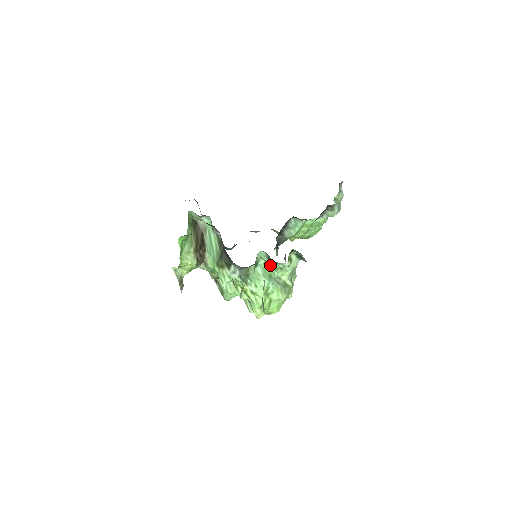
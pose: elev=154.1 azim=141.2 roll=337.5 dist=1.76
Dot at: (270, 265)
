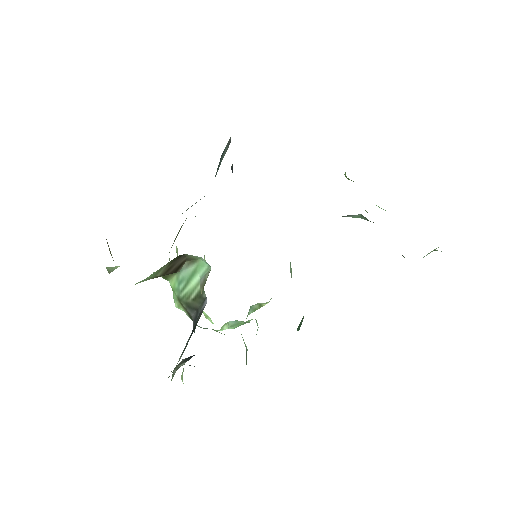
Dot at: occluded
